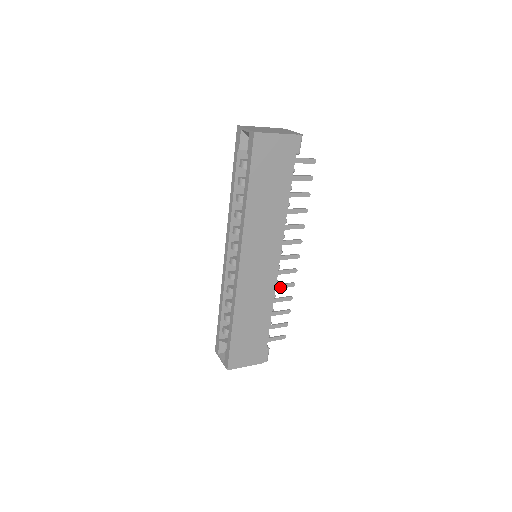
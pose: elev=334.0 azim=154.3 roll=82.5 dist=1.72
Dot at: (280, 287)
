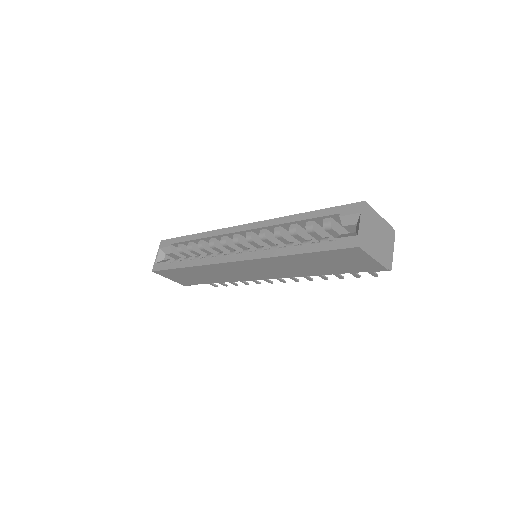
Dot at: occluded
